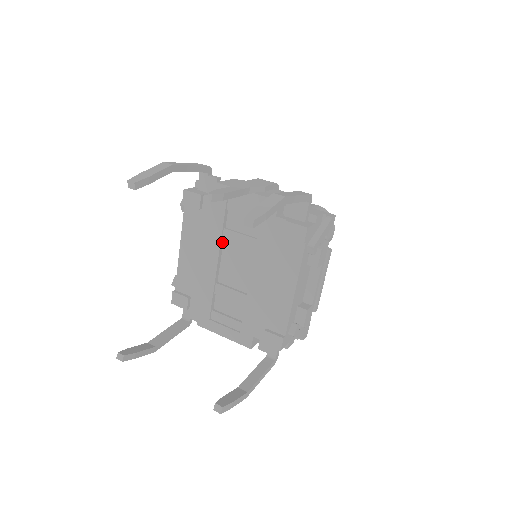
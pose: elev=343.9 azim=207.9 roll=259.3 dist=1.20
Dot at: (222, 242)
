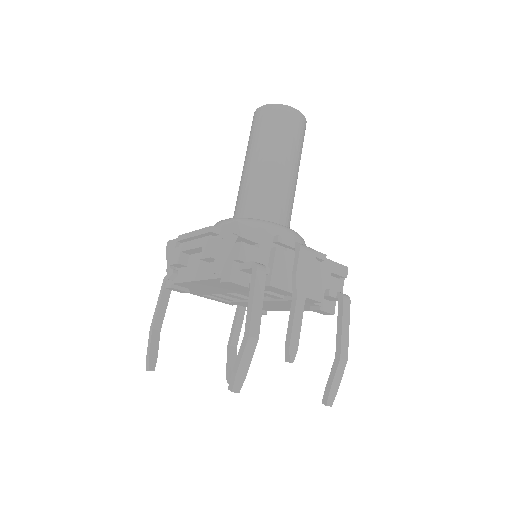
Dot at: occluded
